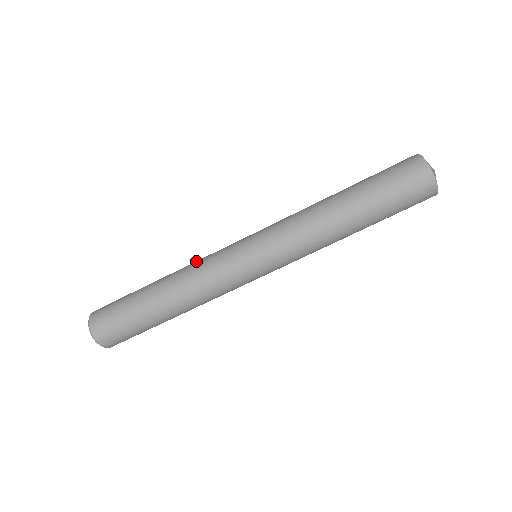
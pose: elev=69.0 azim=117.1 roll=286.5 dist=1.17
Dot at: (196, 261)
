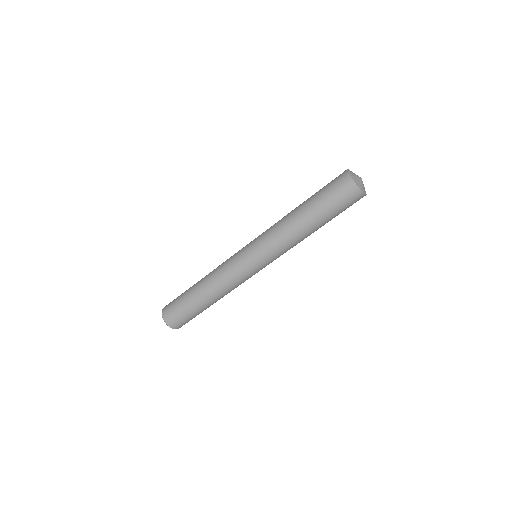
Dot at: occluded
